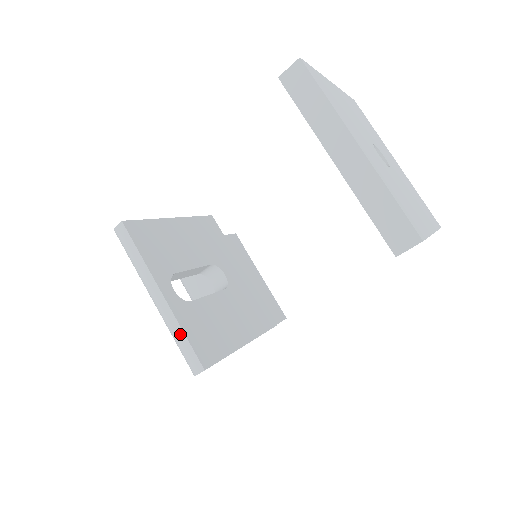
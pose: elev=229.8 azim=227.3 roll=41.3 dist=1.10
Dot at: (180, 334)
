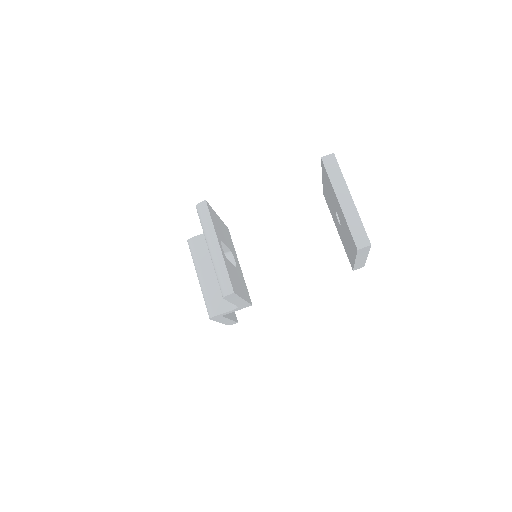
Dot at: (224, 270)
